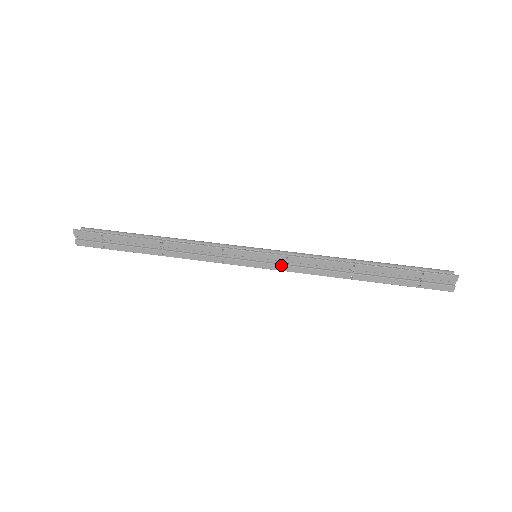
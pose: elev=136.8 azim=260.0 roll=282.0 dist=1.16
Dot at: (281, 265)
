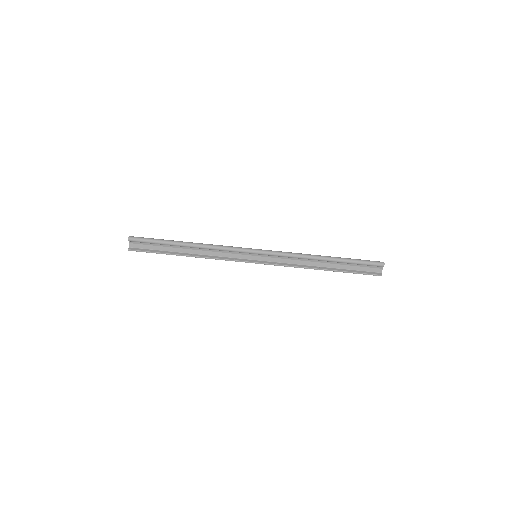
Dot at: (273, 261)
